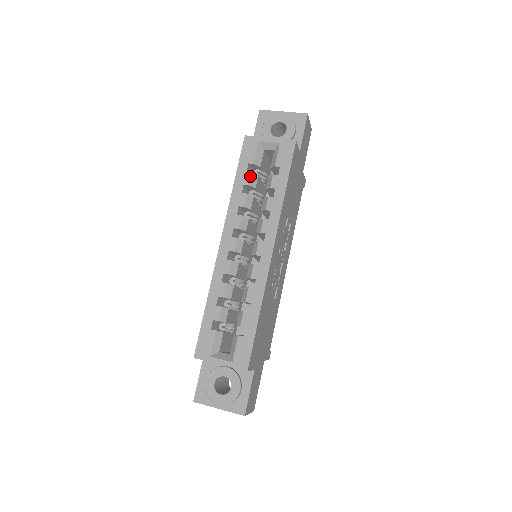
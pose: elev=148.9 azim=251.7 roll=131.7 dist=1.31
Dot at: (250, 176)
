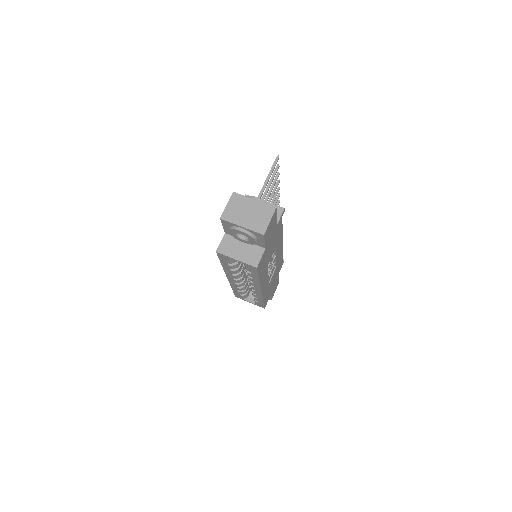
Dot at: (231, 267)
